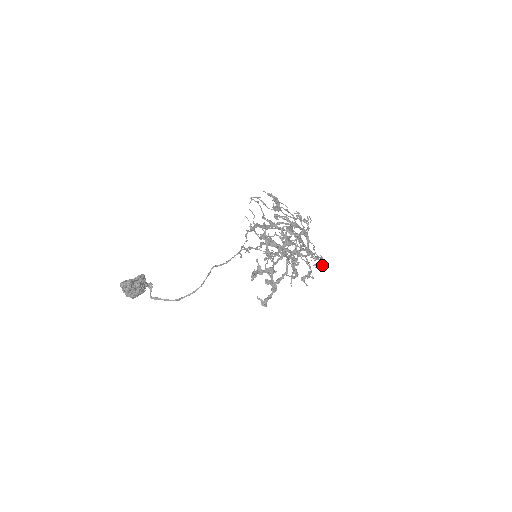
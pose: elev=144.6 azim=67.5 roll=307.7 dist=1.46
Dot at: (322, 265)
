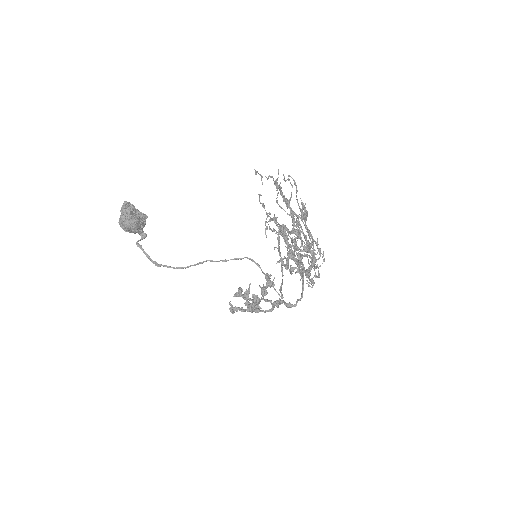
Dot at: (316, 277)
